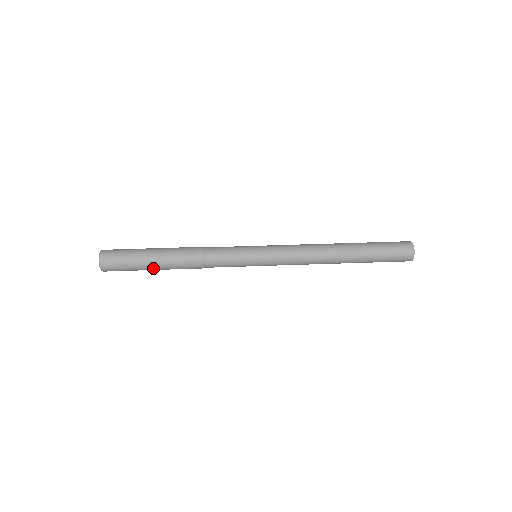
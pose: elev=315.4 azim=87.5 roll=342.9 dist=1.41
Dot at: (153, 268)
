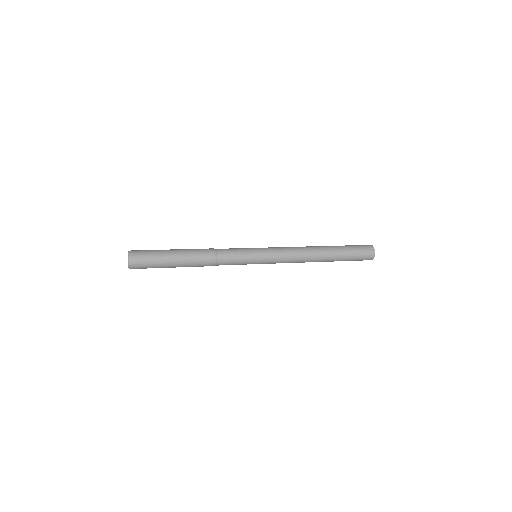
Dot at: (173, 259)
